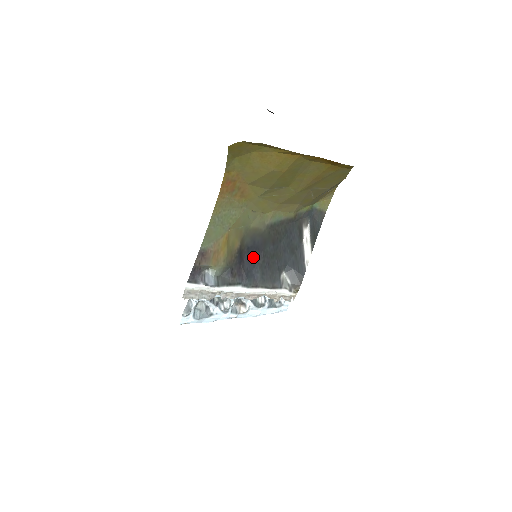
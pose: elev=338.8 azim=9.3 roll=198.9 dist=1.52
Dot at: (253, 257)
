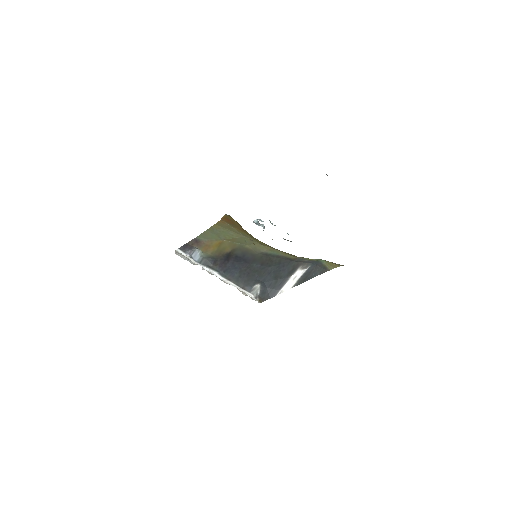
Dot at: (238, 263)
